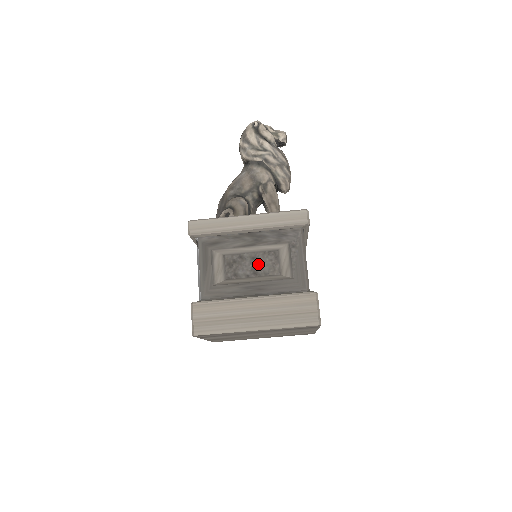
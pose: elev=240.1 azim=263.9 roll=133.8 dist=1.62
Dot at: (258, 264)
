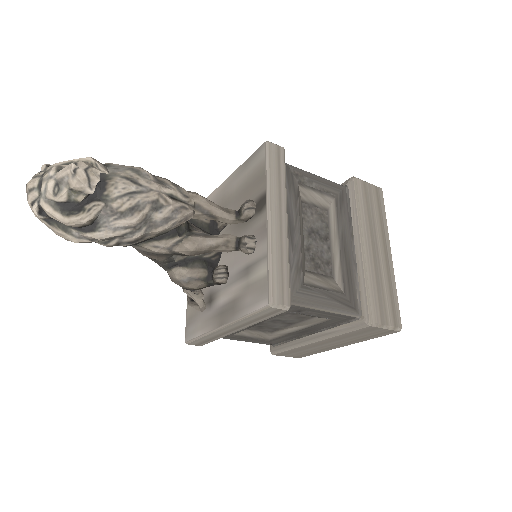
Dot at: (283, 321)
